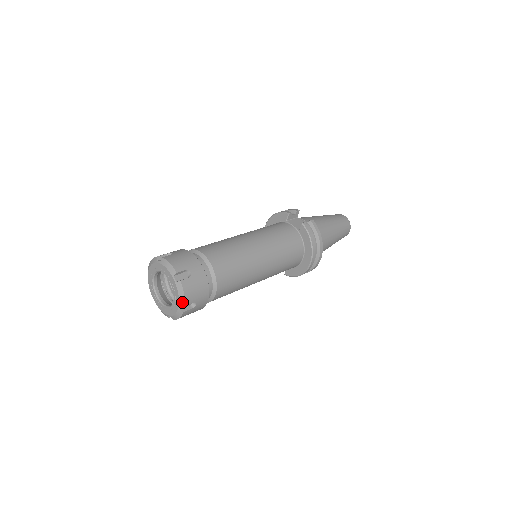
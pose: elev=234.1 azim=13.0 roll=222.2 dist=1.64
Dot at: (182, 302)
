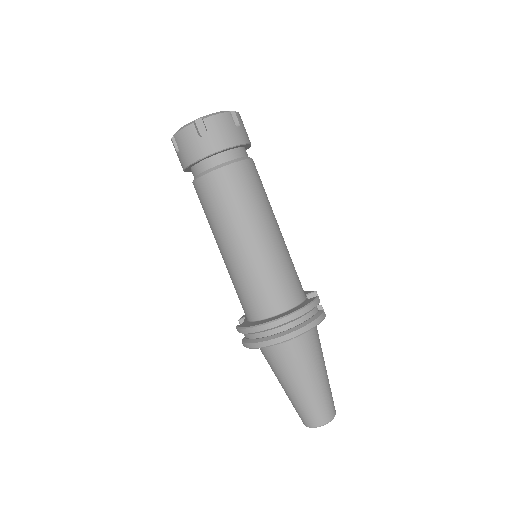
Dot at: (206, 117)
